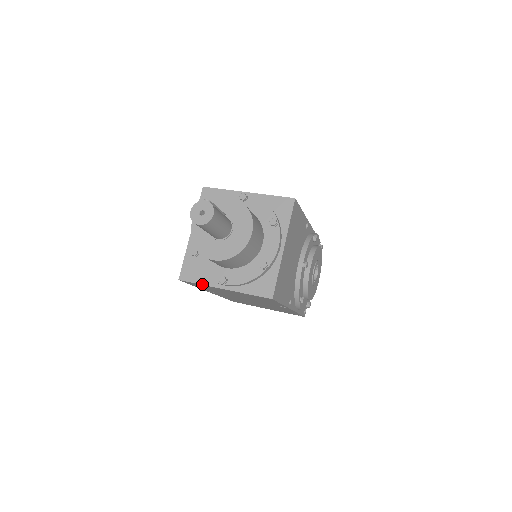
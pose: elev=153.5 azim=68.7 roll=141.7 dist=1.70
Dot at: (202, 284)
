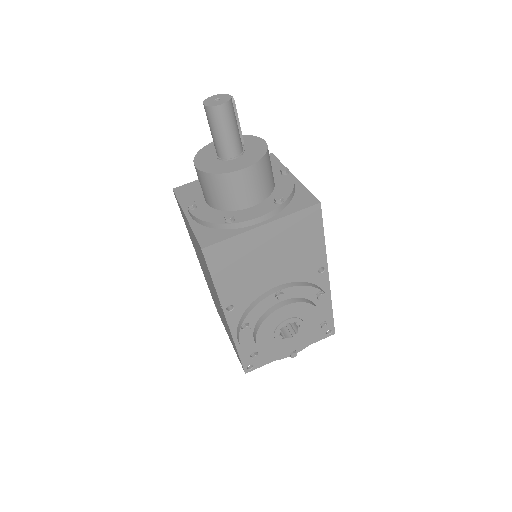
Dot at: (180, 202)
